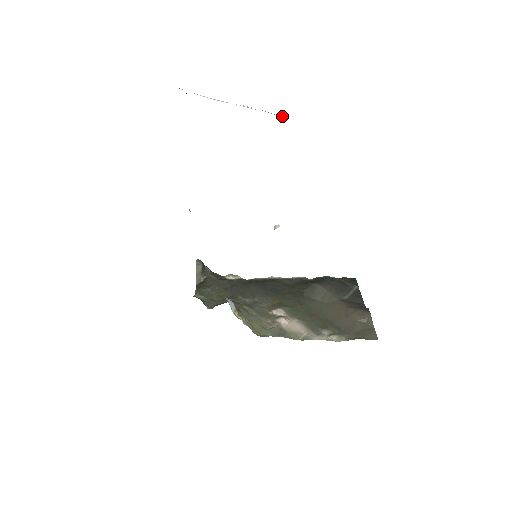
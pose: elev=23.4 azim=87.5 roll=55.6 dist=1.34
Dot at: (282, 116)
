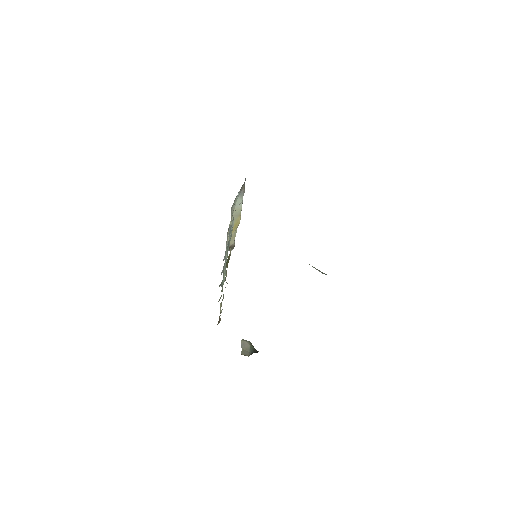
Dot at: occluded
